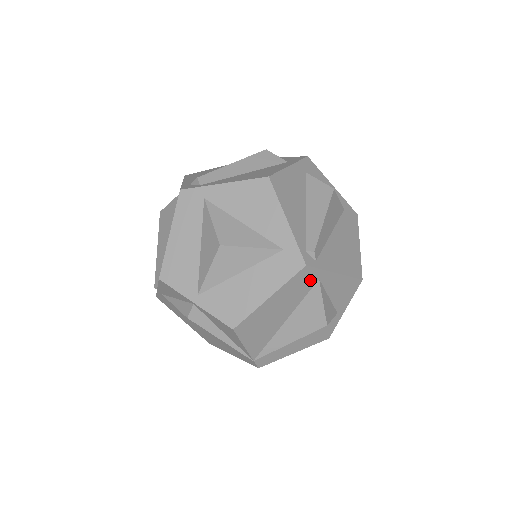
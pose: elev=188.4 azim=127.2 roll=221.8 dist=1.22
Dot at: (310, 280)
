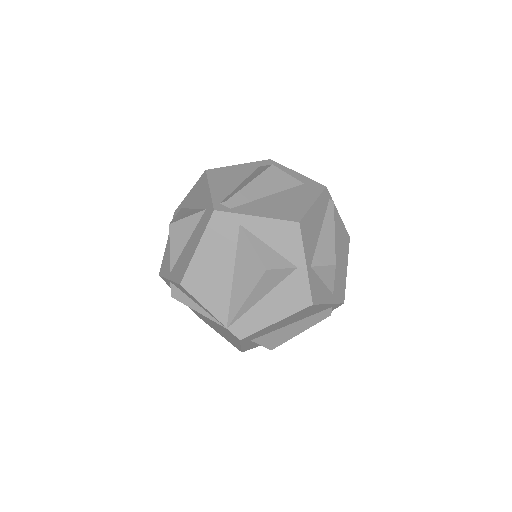
Dot at: (230, 226)
